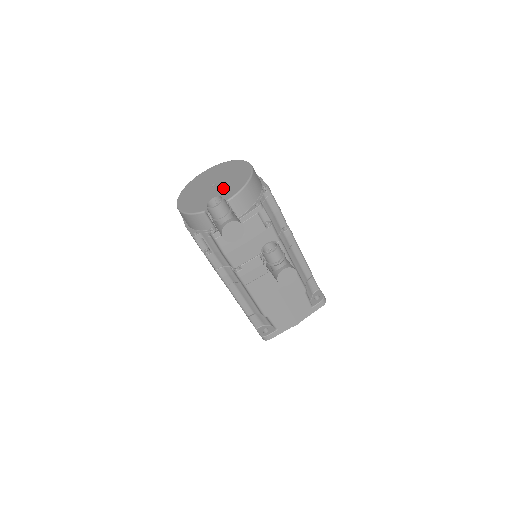
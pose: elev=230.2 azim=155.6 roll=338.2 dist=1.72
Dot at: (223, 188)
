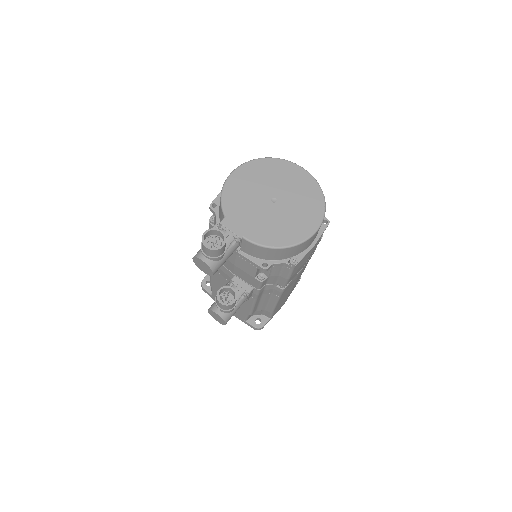
Dot at: (267, 218)
